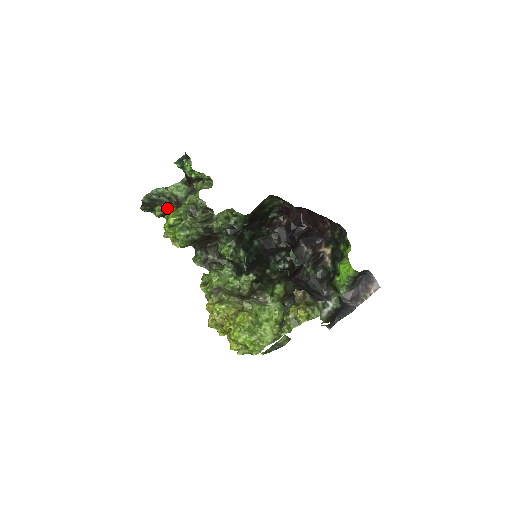
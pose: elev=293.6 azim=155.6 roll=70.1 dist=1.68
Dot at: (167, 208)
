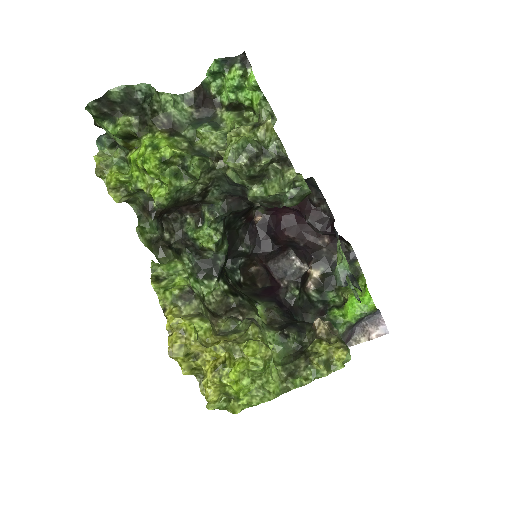
Dot at: (146, 127)
